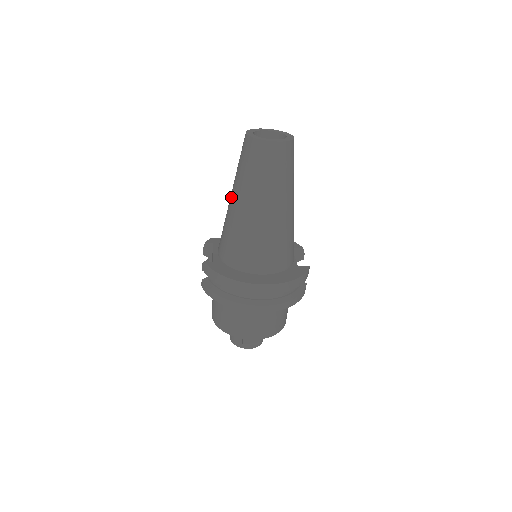
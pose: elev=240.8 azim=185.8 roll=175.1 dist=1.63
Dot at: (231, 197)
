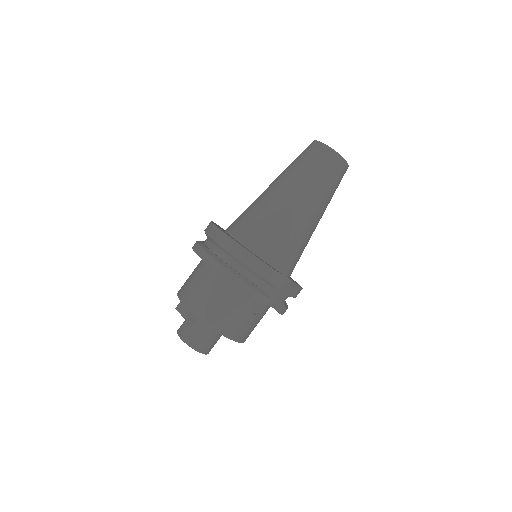
Dot at: occluded
